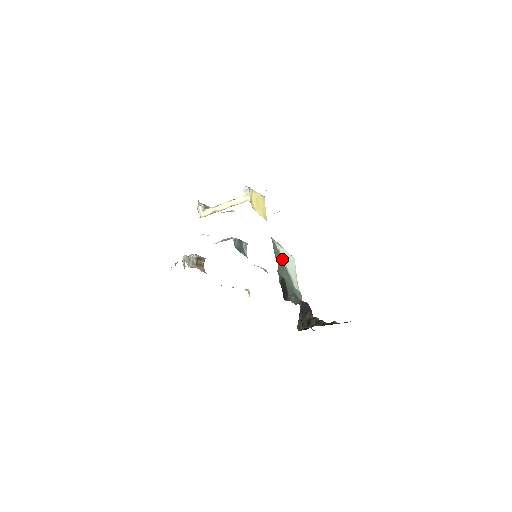
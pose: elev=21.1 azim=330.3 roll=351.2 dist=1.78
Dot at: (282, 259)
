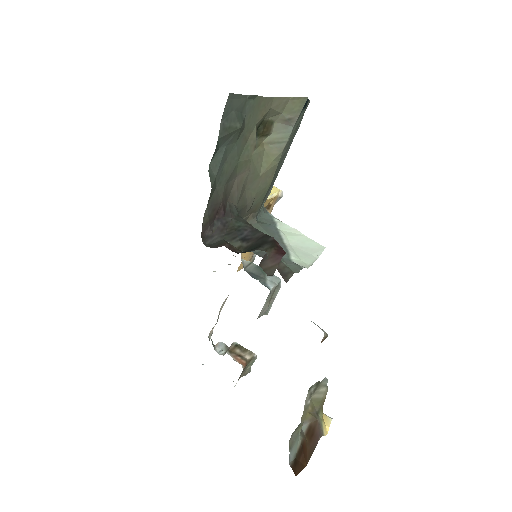
Dot at: (279, 231)
